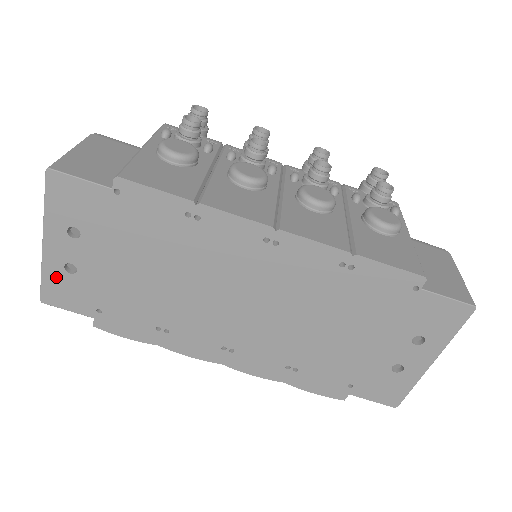
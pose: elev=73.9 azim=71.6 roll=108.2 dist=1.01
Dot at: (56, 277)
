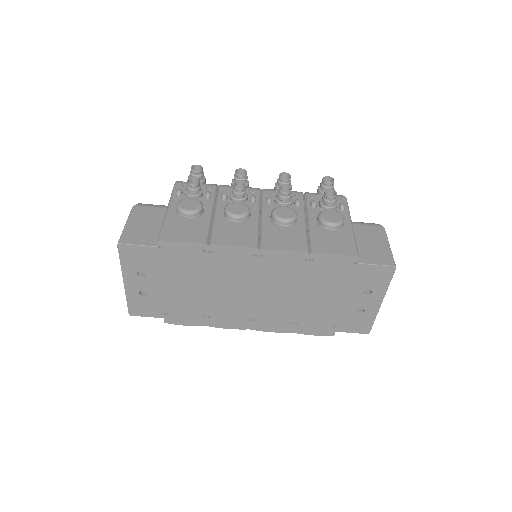
Dot at: (136, 300)
